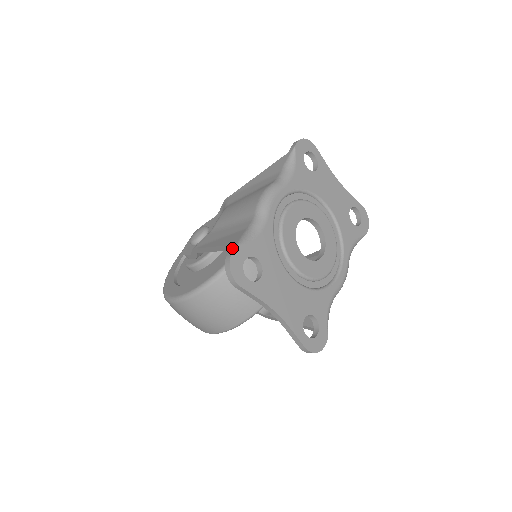
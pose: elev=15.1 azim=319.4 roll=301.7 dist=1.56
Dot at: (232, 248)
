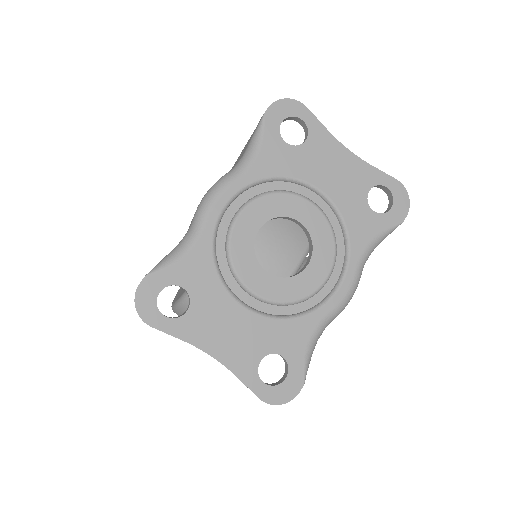
Dot at: occluded
